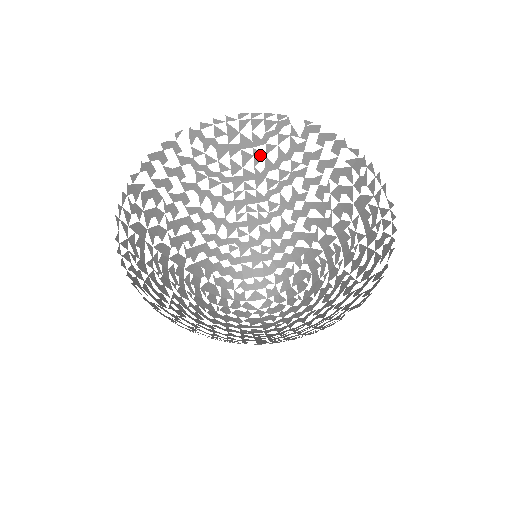
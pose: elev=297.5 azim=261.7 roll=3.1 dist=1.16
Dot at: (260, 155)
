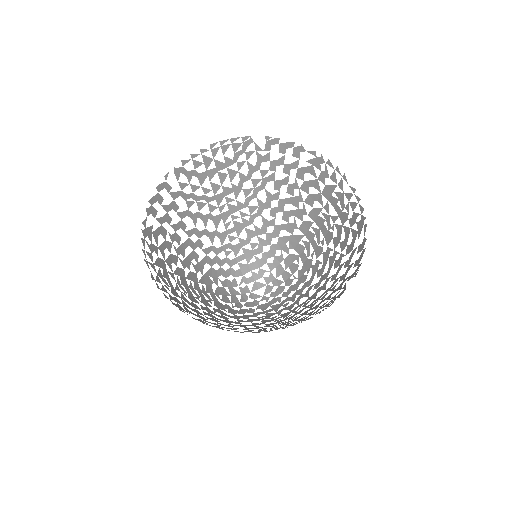
Dot at: (234, 172)
